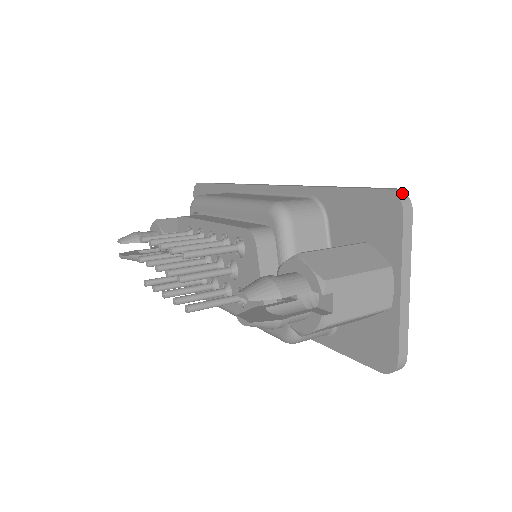
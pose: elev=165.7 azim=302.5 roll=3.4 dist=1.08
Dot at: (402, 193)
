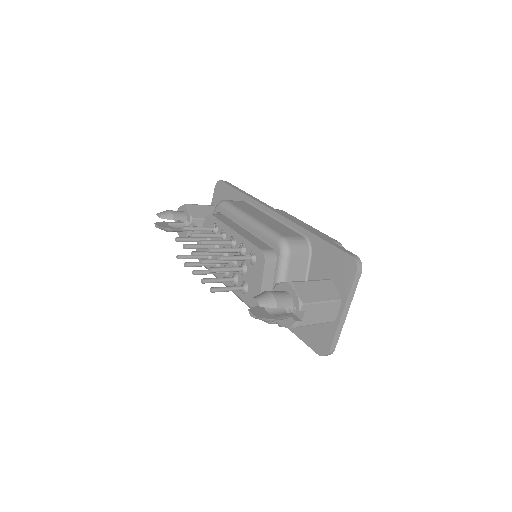
Dot at: (359, 260)
